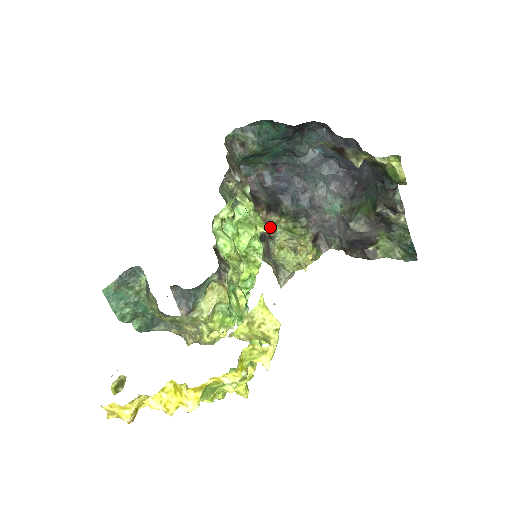
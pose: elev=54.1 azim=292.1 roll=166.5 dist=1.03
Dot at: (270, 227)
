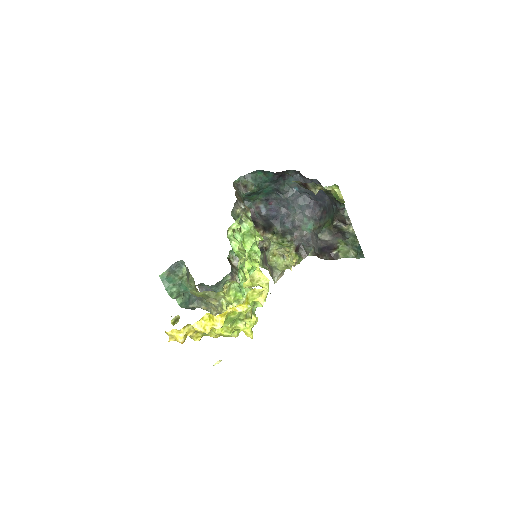
Dot at: (266, 242)
